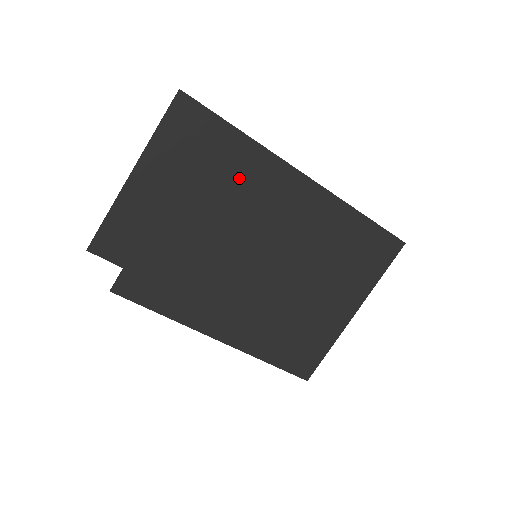
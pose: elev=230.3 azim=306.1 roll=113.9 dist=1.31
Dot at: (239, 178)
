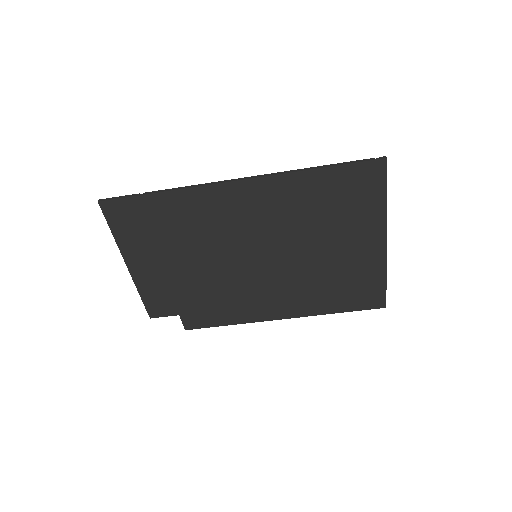
Dot at: (190, 220)
